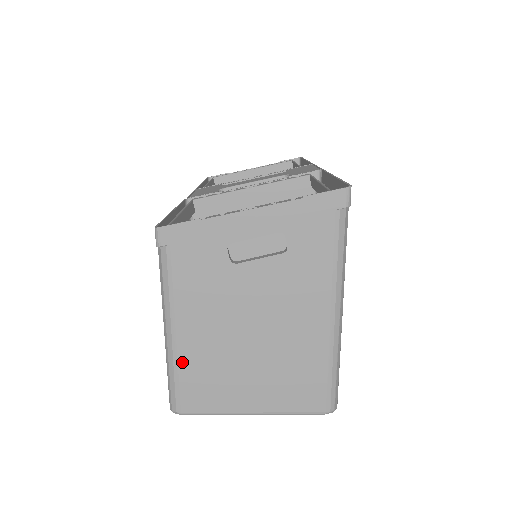
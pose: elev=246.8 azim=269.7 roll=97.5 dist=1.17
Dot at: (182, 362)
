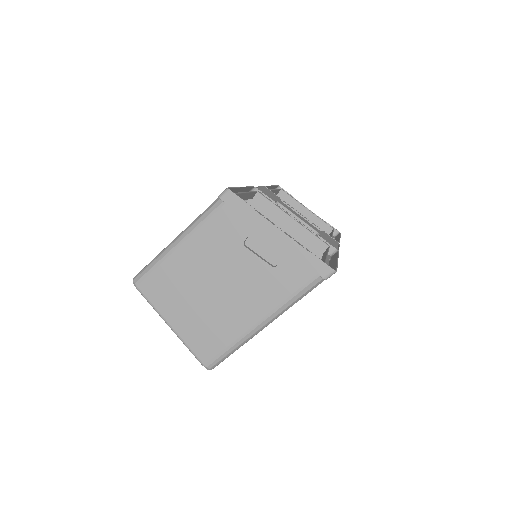
Dot at: (166, 263)
